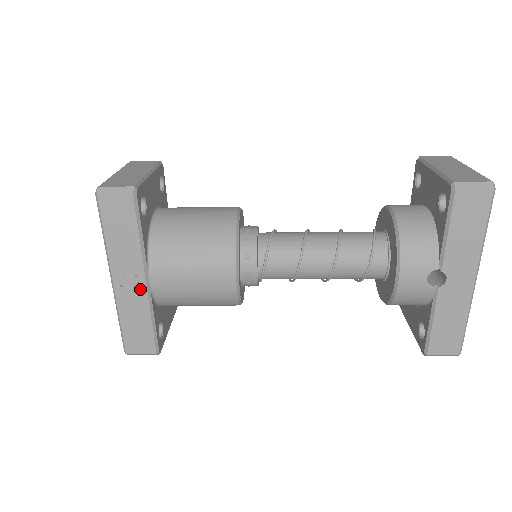
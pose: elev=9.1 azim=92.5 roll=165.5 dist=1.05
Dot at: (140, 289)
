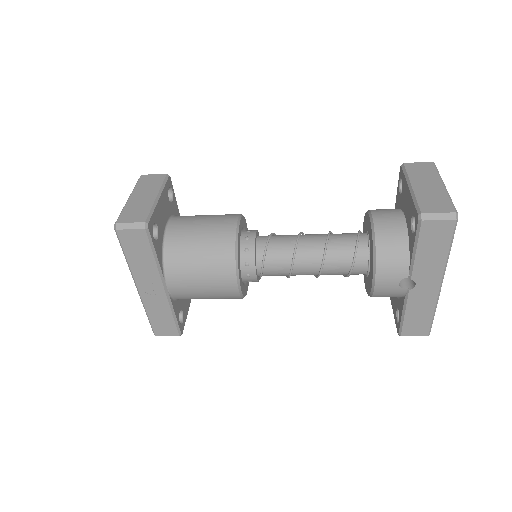
Dot at: (160, 294)
